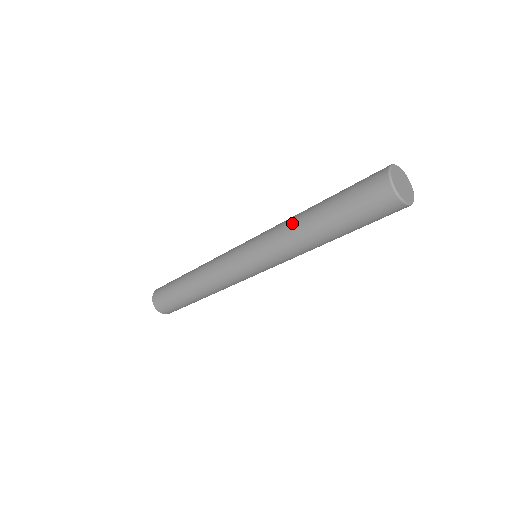
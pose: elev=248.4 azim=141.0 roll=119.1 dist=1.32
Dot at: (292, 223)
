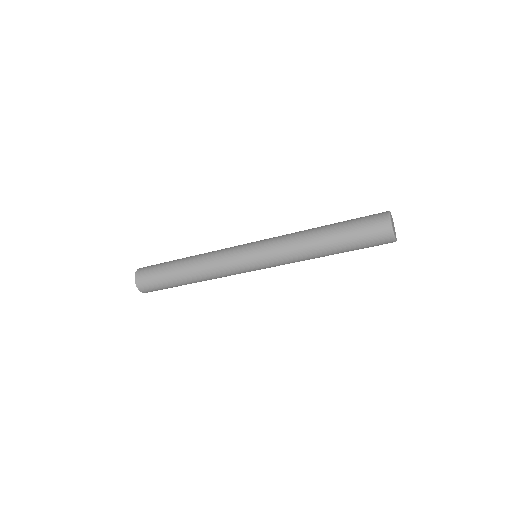
Dot at: occluded
